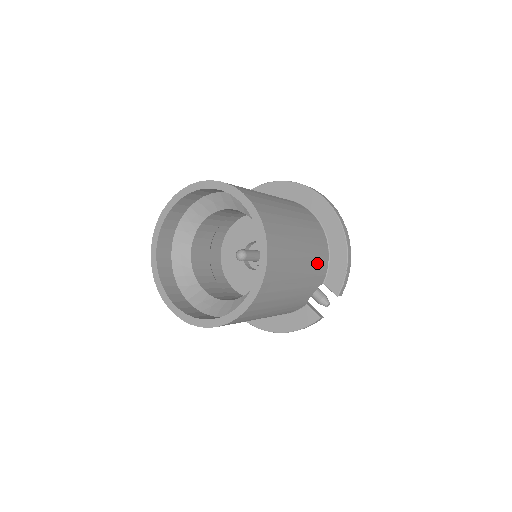
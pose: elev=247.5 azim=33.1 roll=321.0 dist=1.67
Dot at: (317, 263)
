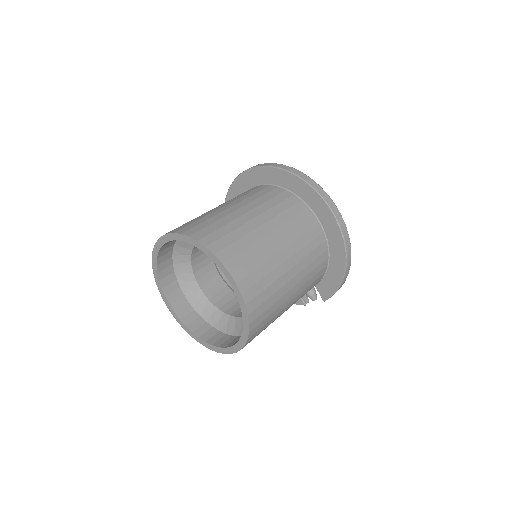
Dot at: (309, 288)
